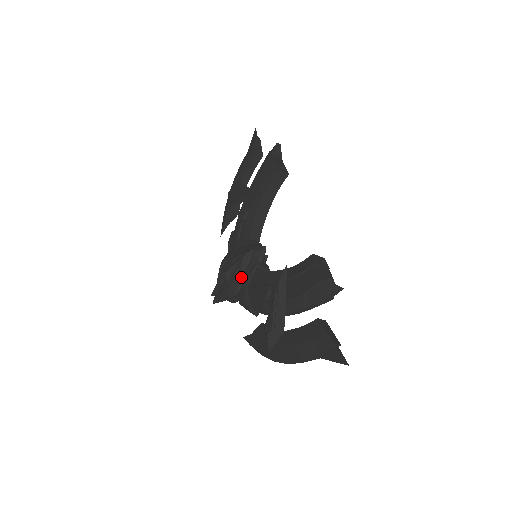
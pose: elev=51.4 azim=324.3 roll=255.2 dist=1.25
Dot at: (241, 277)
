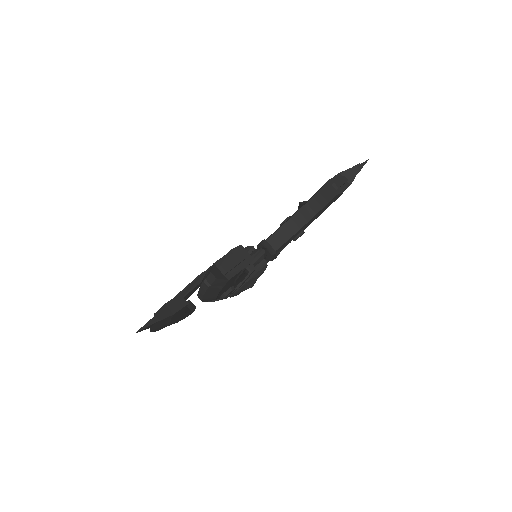
Dot at: occluded
